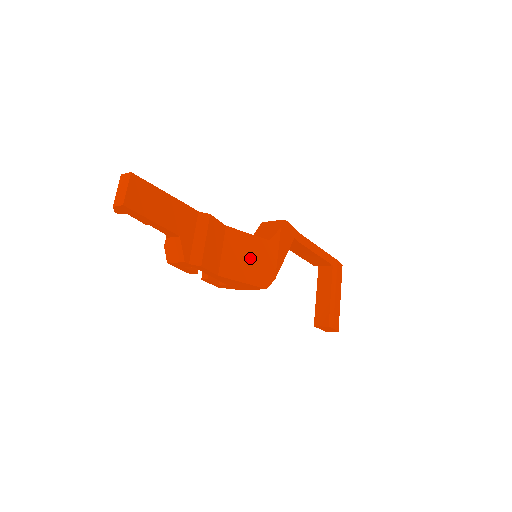
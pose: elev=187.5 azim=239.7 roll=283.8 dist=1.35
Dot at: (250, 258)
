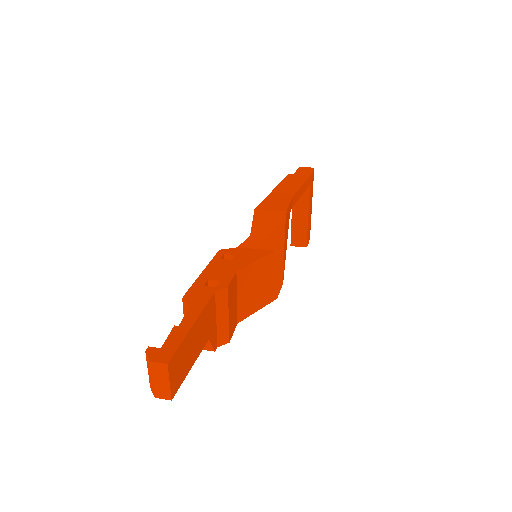
Dot at: (261, 283)
